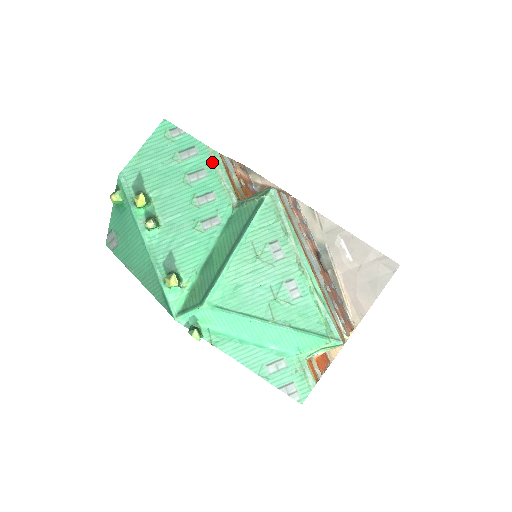
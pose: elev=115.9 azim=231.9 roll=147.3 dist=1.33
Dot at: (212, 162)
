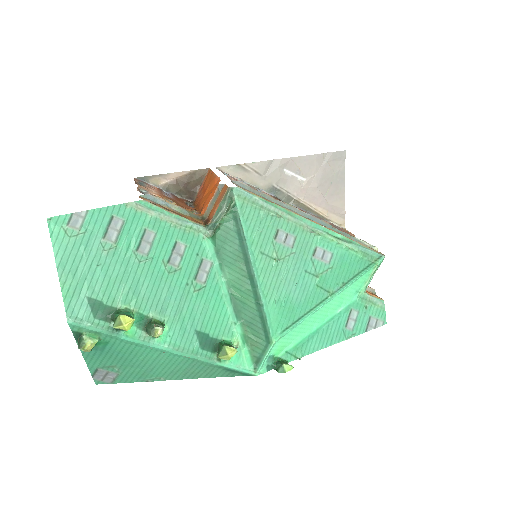
Dot at: (146, 215)
